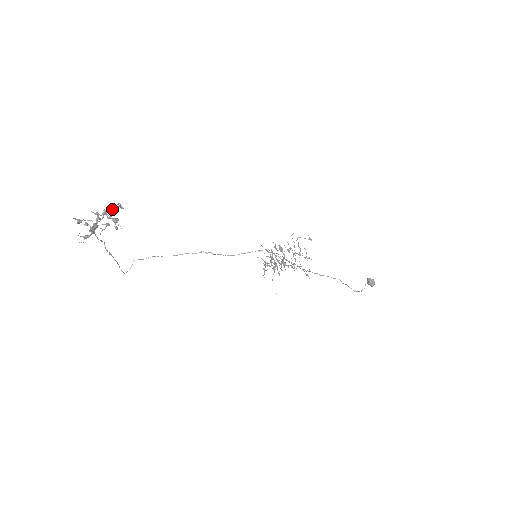
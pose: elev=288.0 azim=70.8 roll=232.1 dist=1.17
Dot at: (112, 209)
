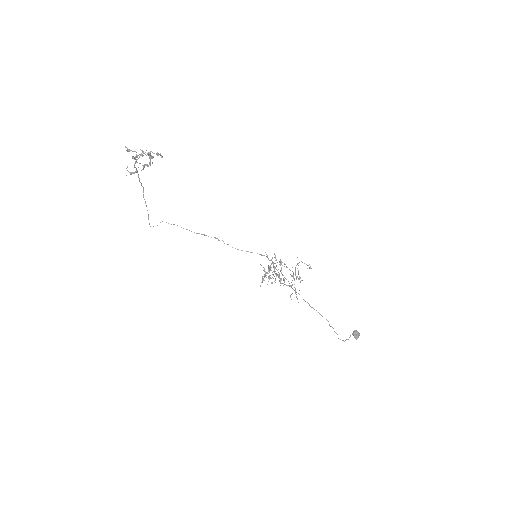
Dot at: occluded
